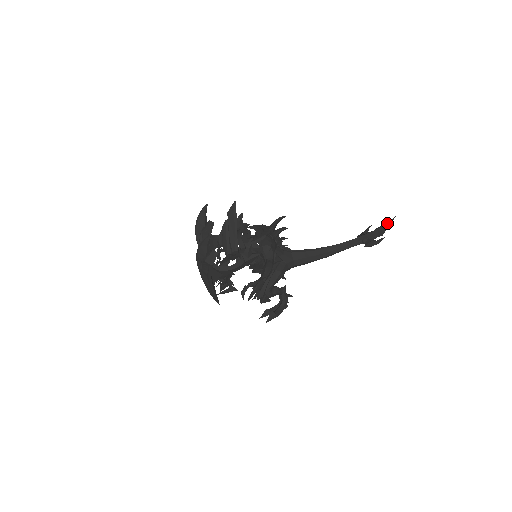
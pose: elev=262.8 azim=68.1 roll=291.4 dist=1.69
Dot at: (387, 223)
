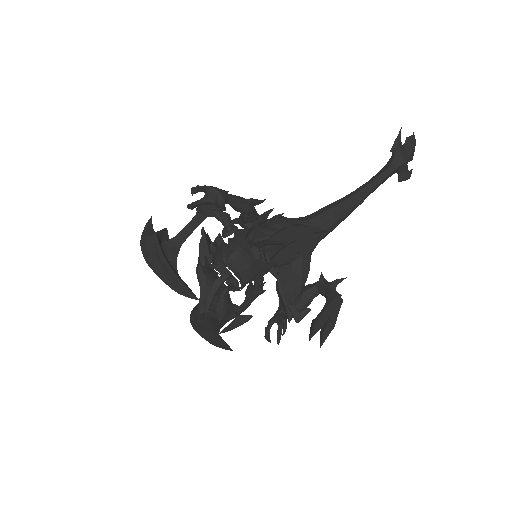
Dot at: occluded
